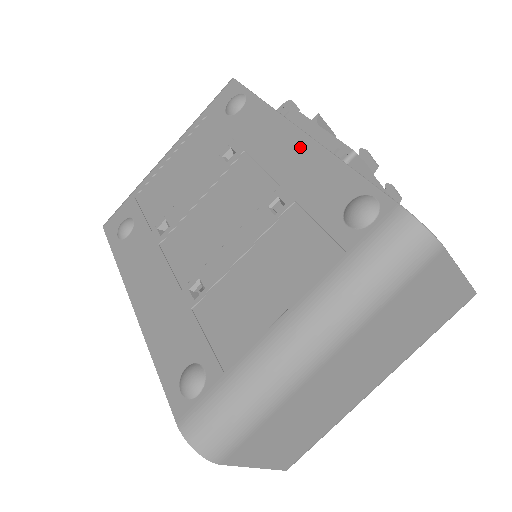
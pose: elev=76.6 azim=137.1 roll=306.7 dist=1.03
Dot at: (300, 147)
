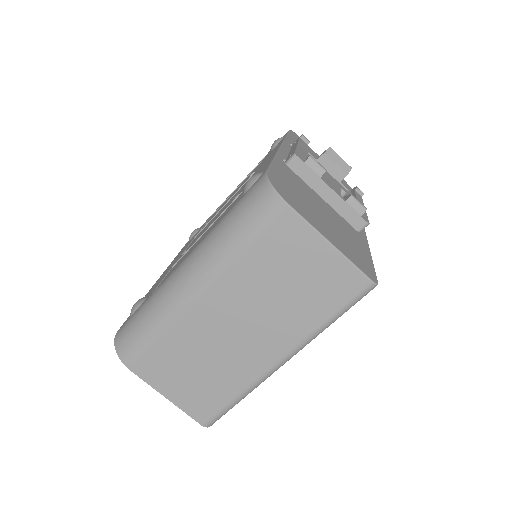
Dot at: occluded
